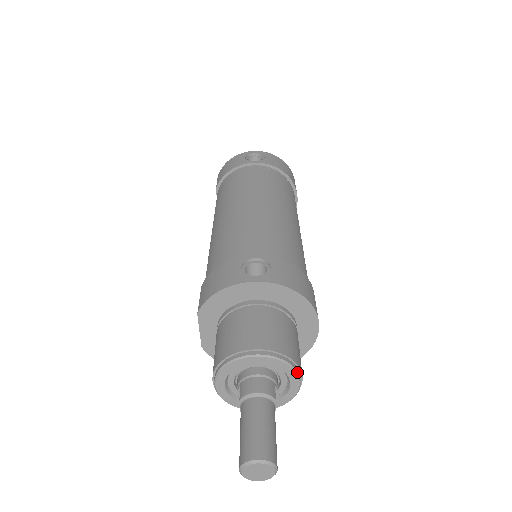
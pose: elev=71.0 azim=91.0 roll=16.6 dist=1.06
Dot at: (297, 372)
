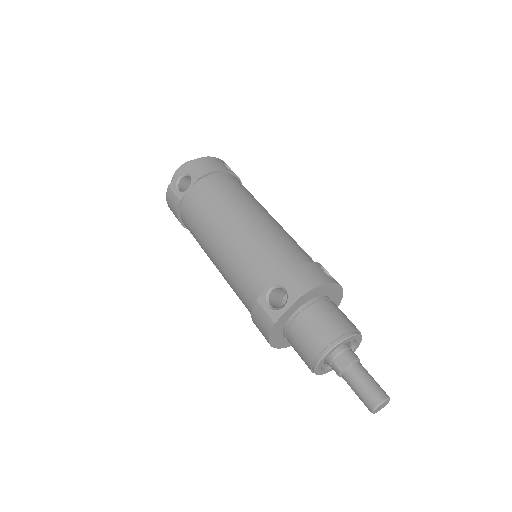
Dot at: occluded
